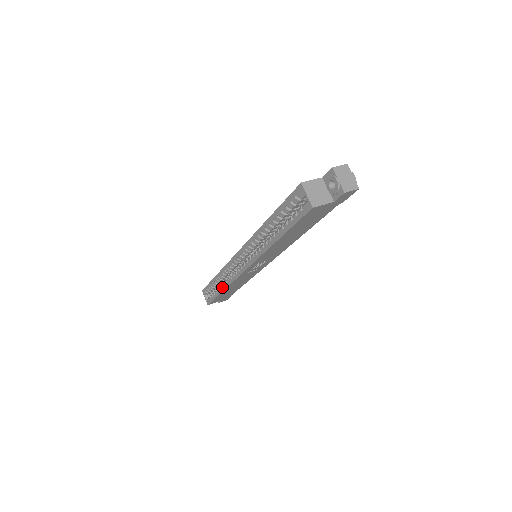
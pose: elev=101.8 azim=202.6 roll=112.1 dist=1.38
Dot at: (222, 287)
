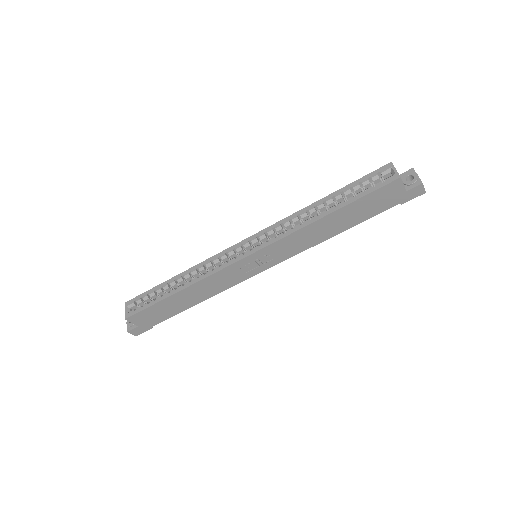
Dot at: (182, 286)
